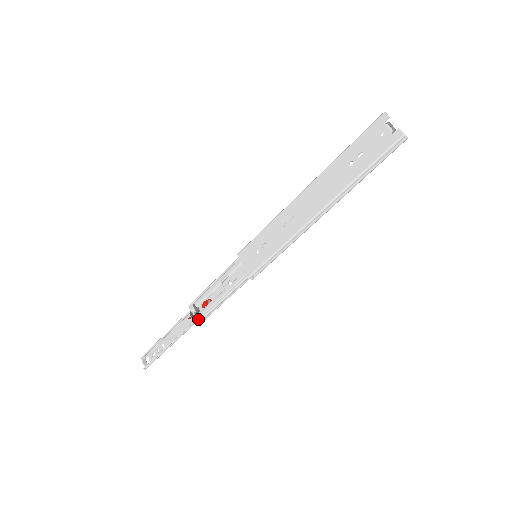
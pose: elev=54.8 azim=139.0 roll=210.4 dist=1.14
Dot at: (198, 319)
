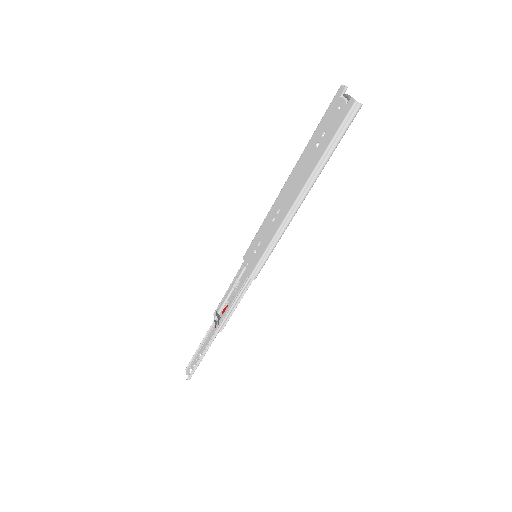
Dot at: (219, 325)
